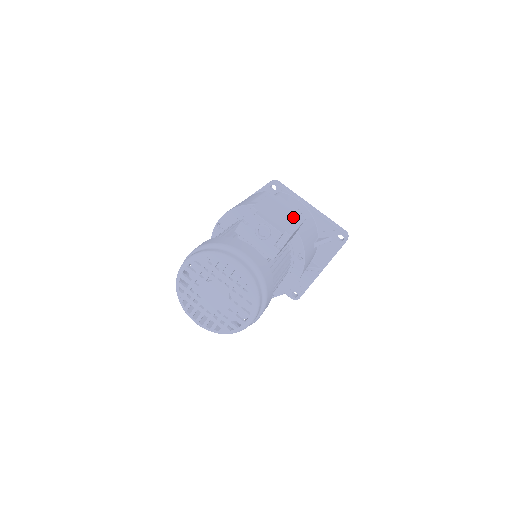
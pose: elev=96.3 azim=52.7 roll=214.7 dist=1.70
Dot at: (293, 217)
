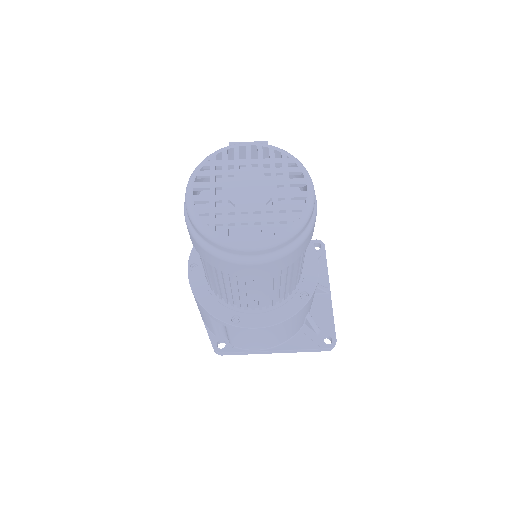
Dot at: occluded
